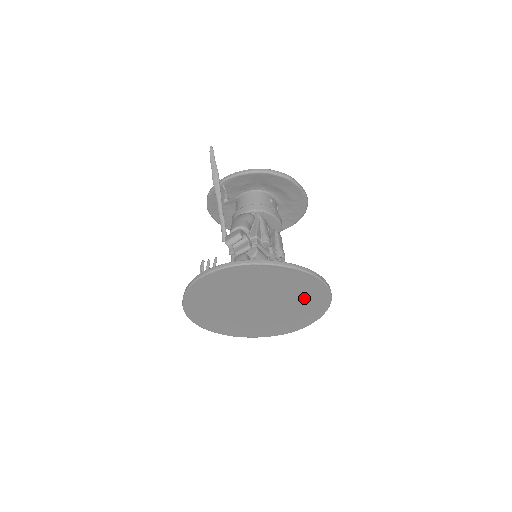
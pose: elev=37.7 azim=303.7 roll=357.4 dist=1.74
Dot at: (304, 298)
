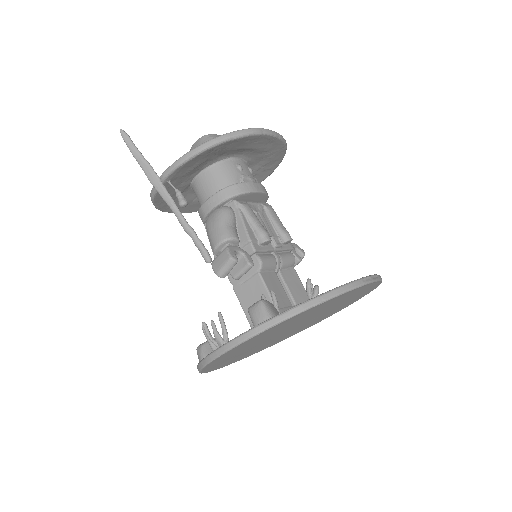
Dot at: (348, 298)
